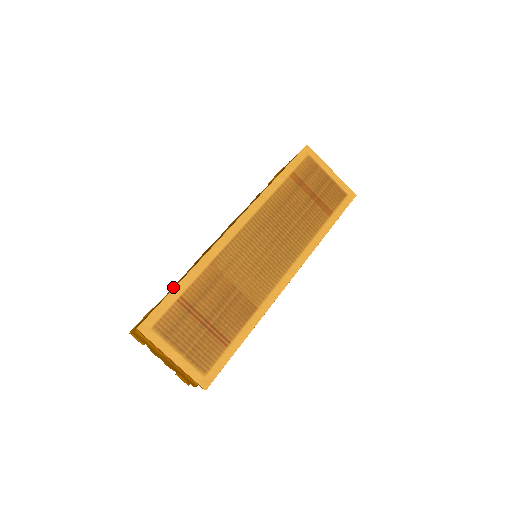
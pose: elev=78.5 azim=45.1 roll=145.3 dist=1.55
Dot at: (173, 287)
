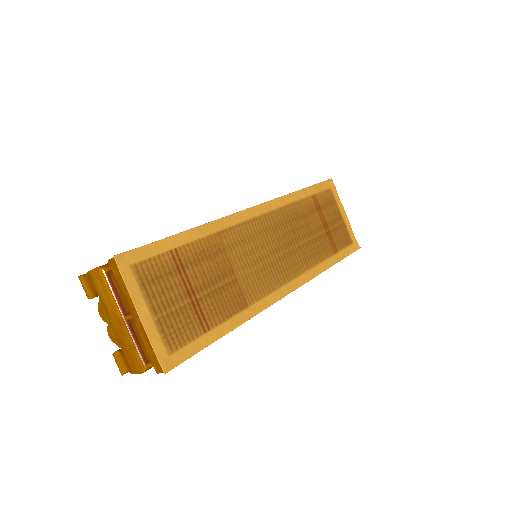
Dot at: occluded
